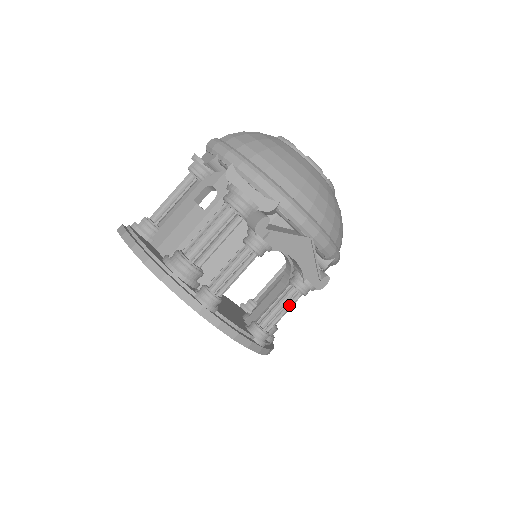
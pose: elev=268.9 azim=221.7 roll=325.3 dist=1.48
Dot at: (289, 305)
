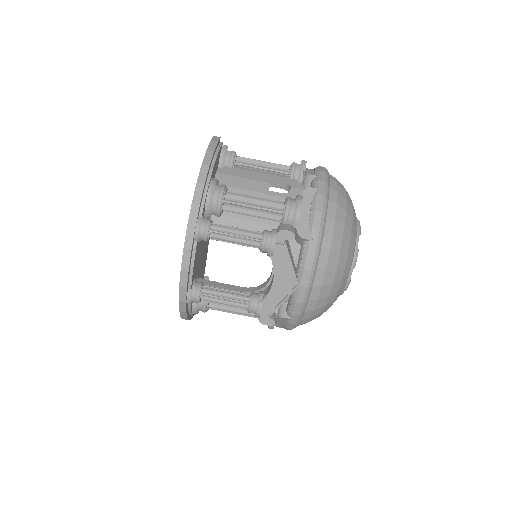
Dot at: (233, 303)
